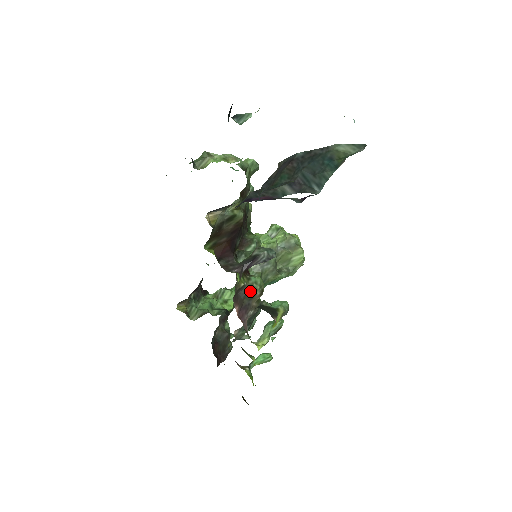
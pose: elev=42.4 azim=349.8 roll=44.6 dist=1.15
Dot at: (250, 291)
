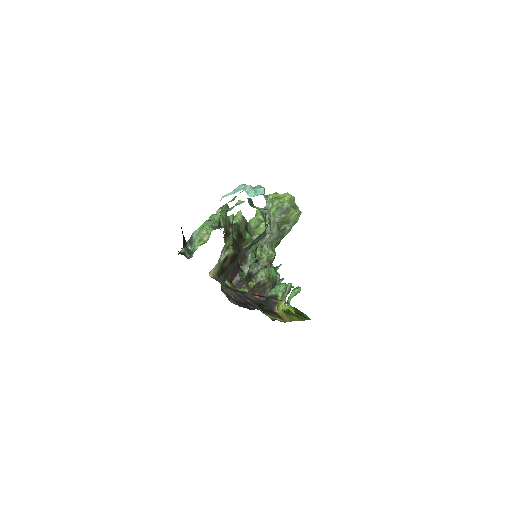
Dot at: (260, 284)
